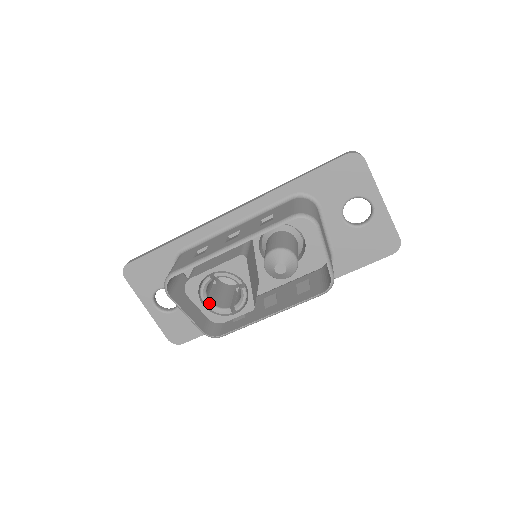
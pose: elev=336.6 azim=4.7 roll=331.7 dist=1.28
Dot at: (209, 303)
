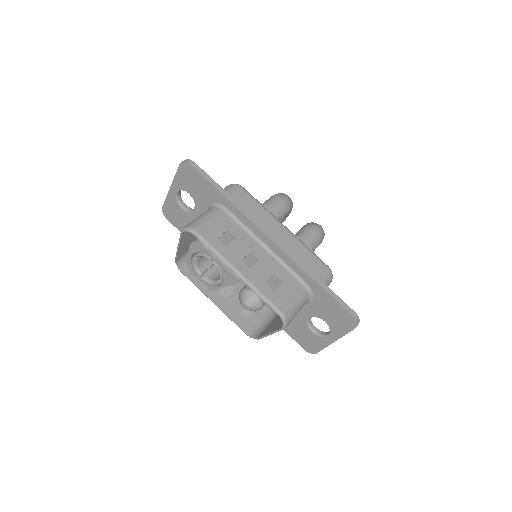
Dot at: (196, 260)
